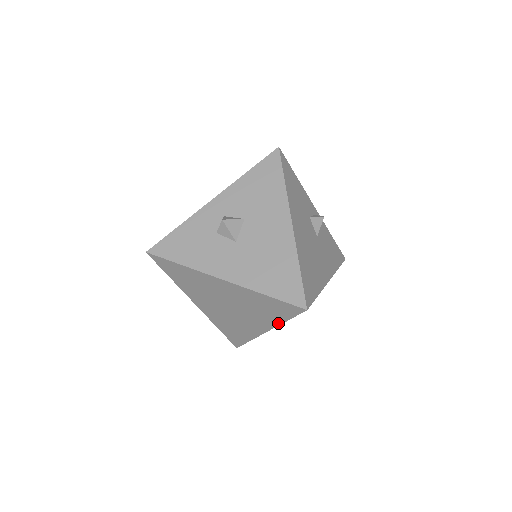
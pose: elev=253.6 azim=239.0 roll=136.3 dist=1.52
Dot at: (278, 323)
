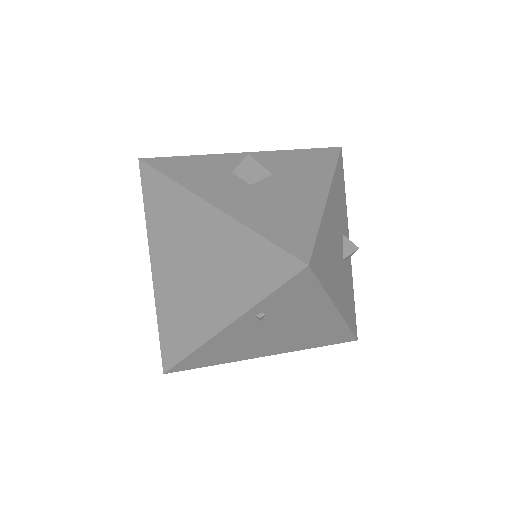
Dot at: (250, 304)
